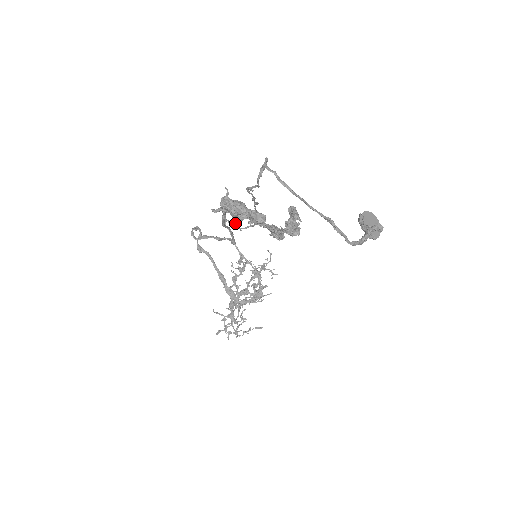
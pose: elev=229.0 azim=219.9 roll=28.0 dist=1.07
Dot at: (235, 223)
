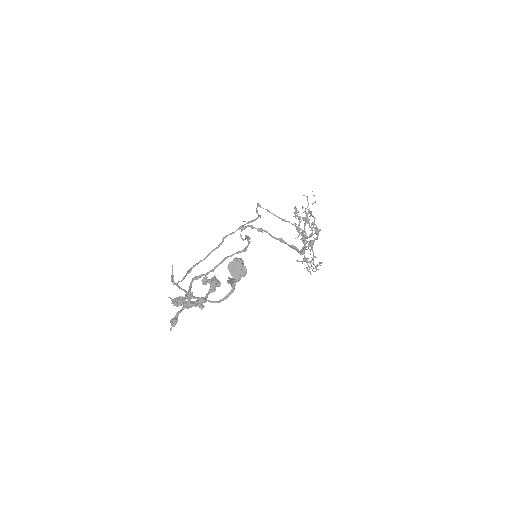
Dot at: occluded
